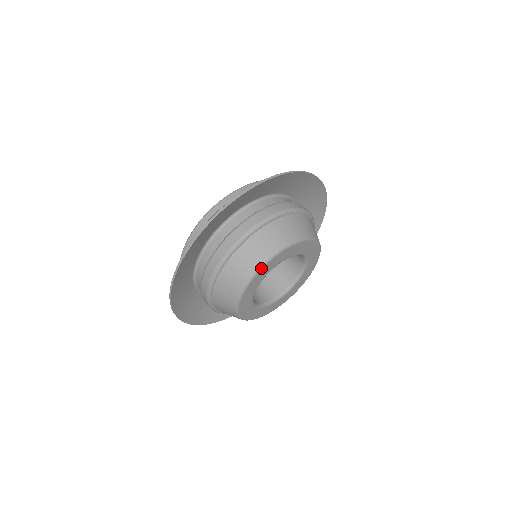
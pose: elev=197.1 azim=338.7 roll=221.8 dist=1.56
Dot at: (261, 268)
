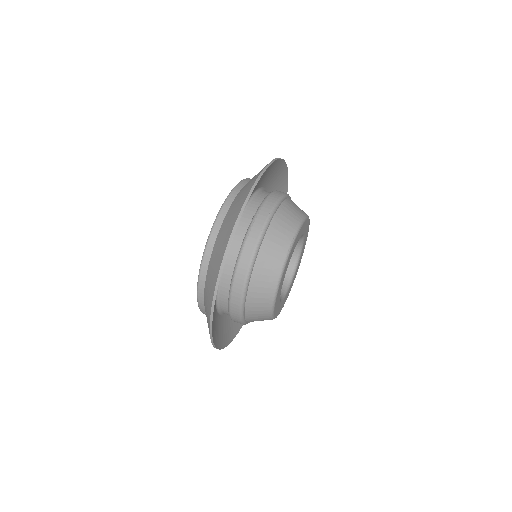
Dot at: (302, 223)
